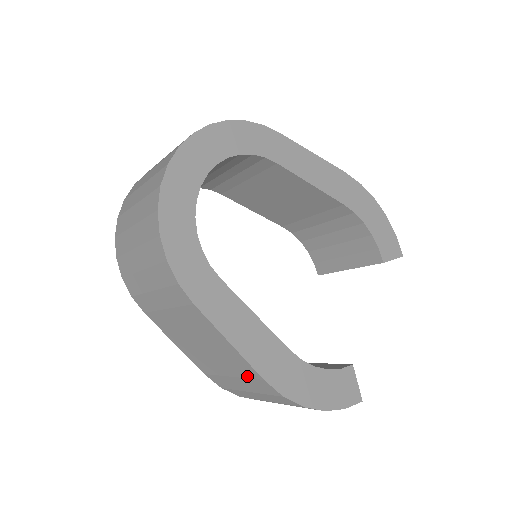
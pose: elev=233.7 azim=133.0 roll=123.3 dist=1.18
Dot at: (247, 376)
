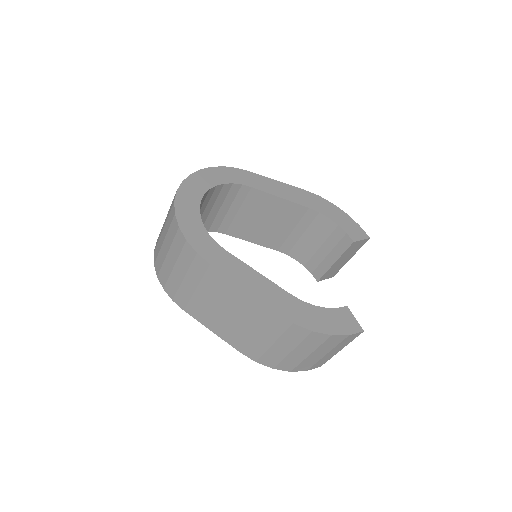
Dot at: (264, 319)
